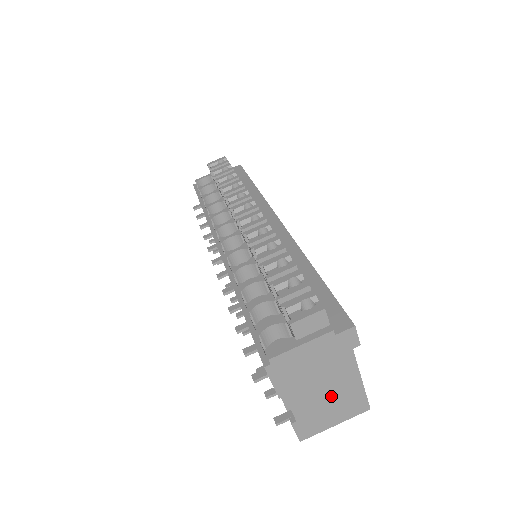
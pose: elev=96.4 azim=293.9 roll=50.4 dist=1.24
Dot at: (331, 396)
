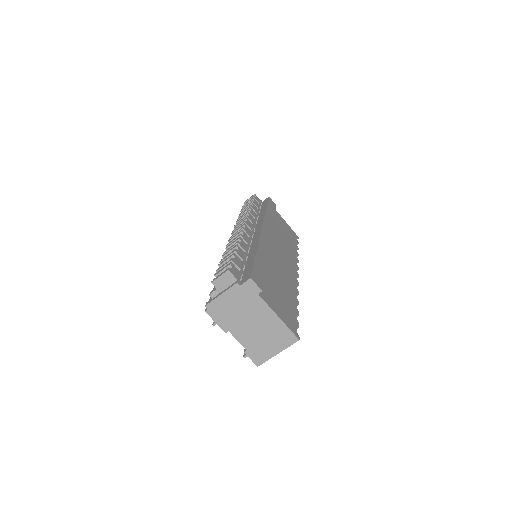
Dot at: (262, 330)
